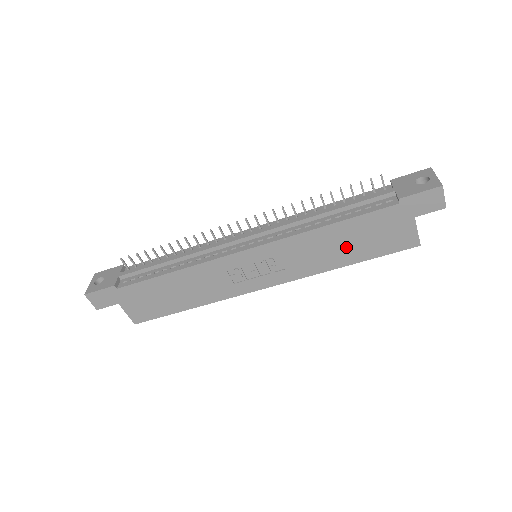
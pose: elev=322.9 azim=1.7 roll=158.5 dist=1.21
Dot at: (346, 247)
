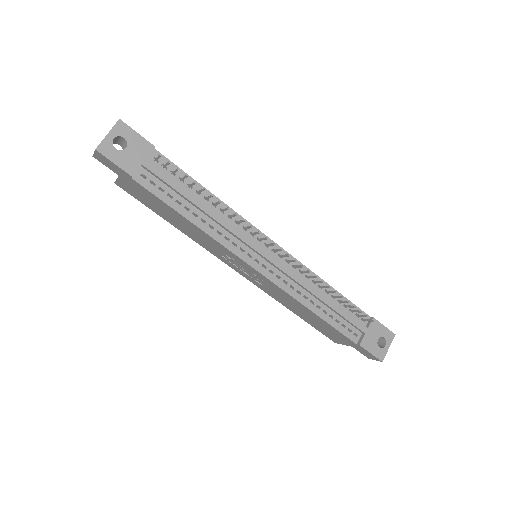
Dot at: (306, 316)
